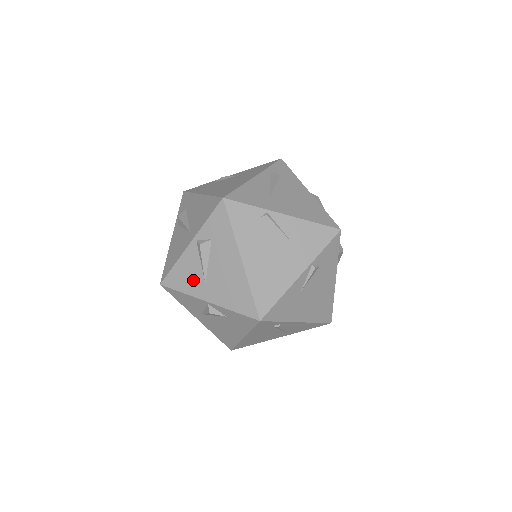
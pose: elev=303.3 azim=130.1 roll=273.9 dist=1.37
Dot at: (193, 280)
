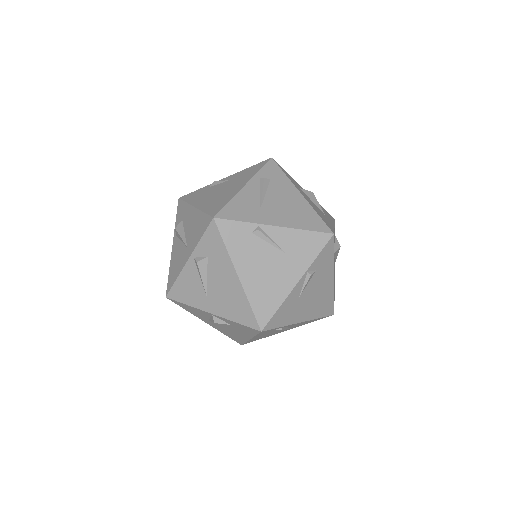
Dot at: (195, 294)
